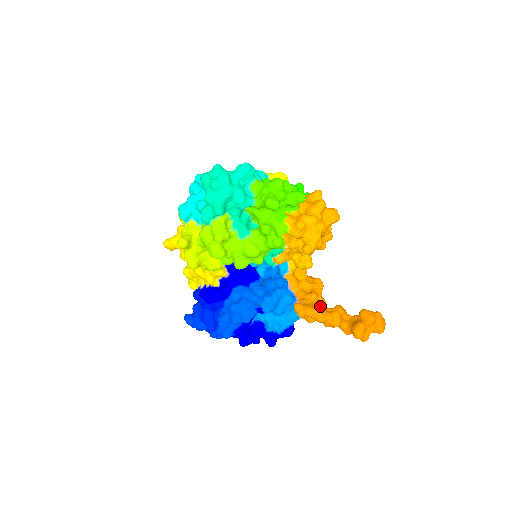
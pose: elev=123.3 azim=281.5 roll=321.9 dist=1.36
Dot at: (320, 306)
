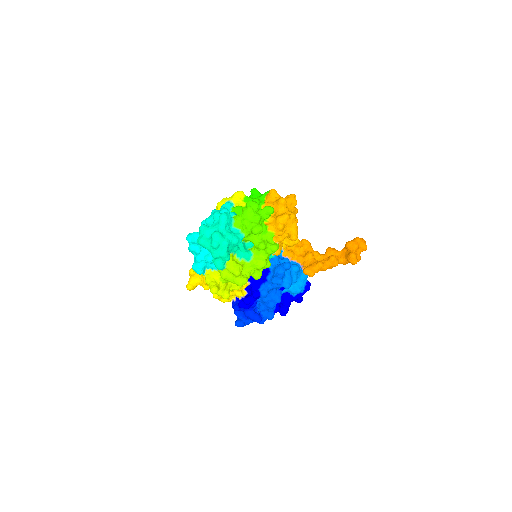
Dot at: (317, 258)
